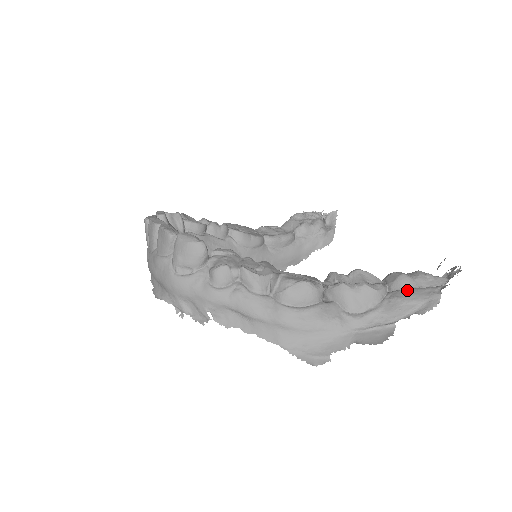
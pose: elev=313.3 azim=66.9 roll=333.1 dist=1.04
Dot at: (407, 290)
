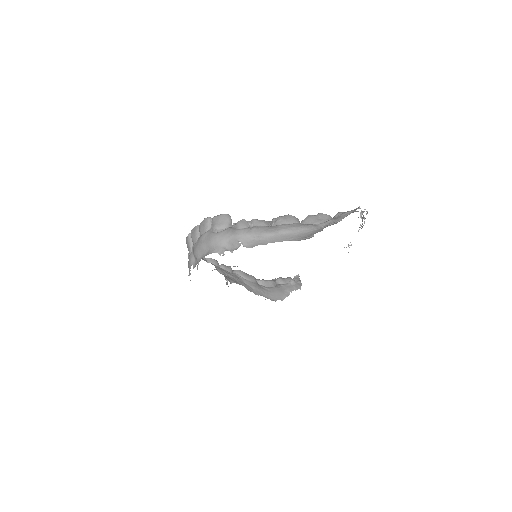
Dot at: (342, 213)
